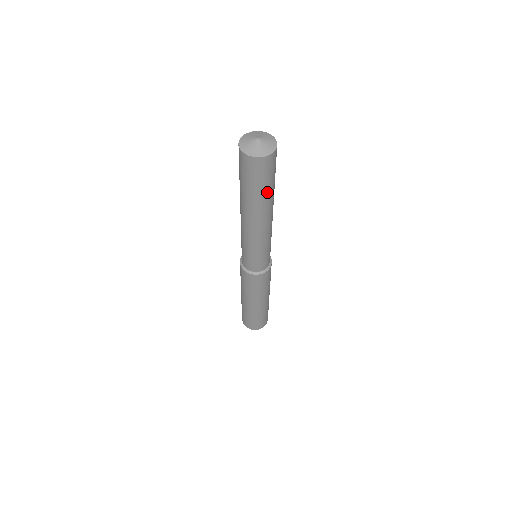
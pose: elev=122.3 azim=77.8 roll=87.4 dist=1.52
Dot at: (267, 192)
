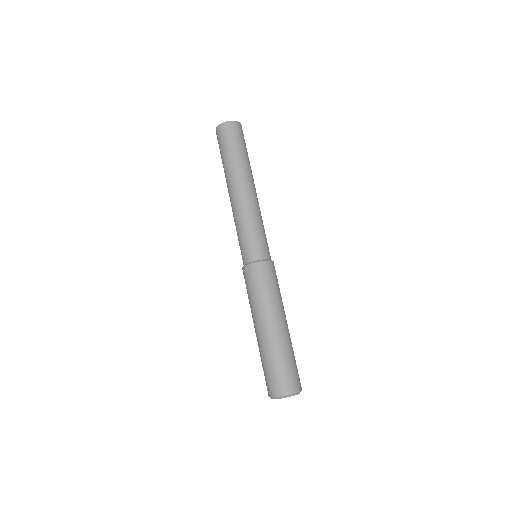
Dot at: (246, 156)
